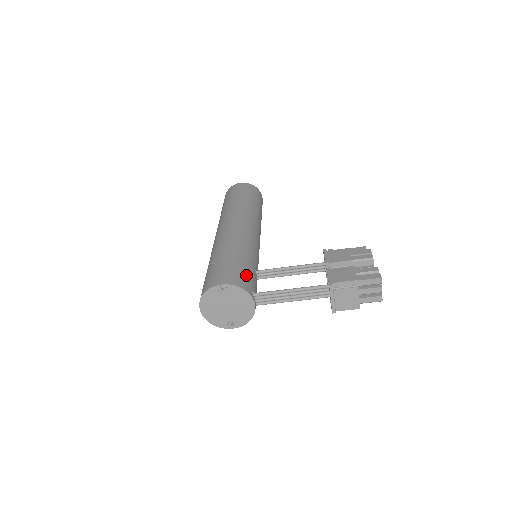
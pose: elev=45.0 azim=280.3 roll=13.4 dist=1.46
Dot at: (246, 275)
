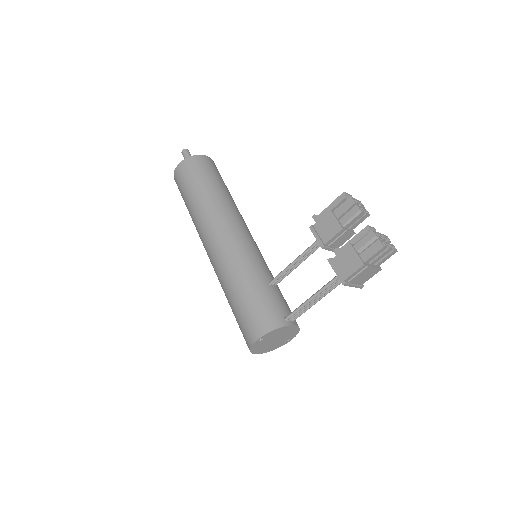
Dot at: (267, 307)
